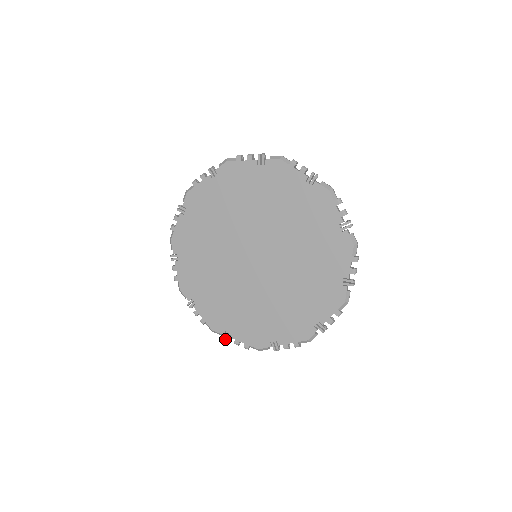
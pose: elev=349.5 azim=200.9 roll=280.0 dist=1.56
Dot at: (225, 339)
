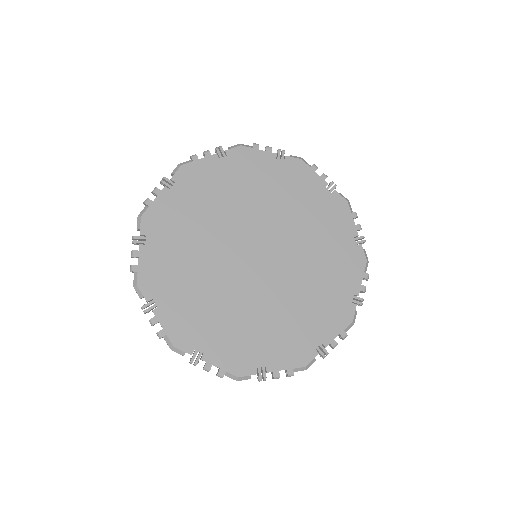
Dot at: (144, 307)
